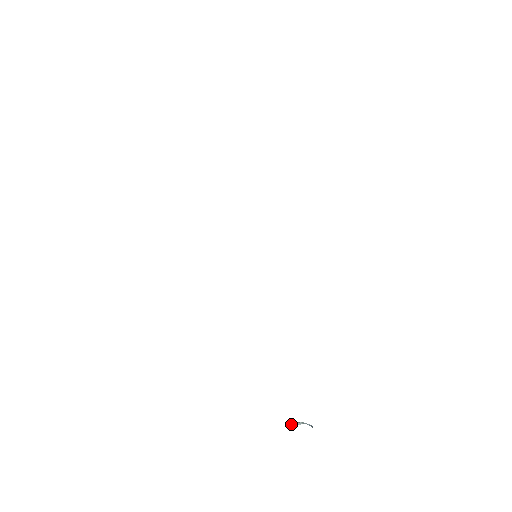
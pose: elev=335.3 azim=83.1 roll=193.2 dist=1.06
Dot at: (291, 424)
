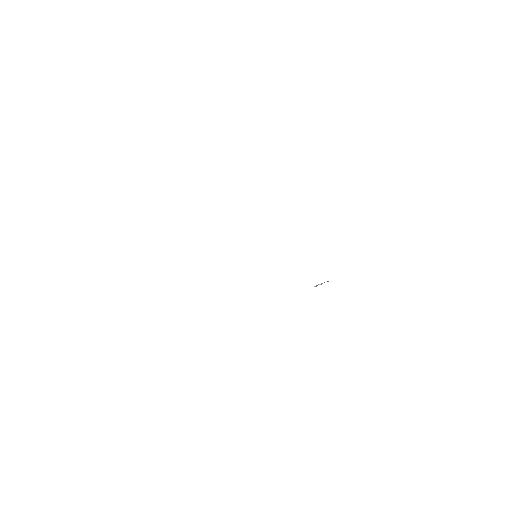
Dot at: occluded
